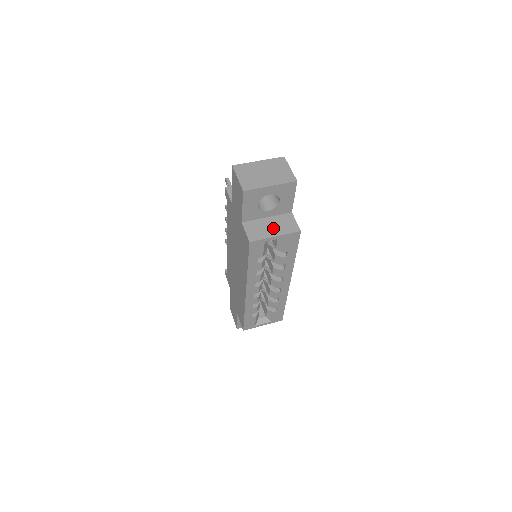
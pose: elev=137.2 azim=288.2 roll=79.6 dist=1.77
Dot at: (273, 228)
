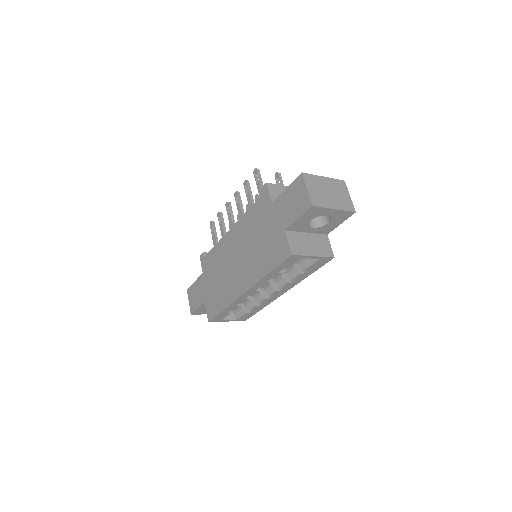
Dot at: (312, 246)
